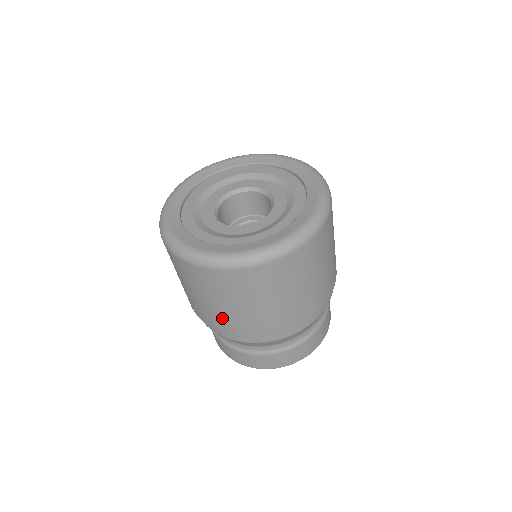
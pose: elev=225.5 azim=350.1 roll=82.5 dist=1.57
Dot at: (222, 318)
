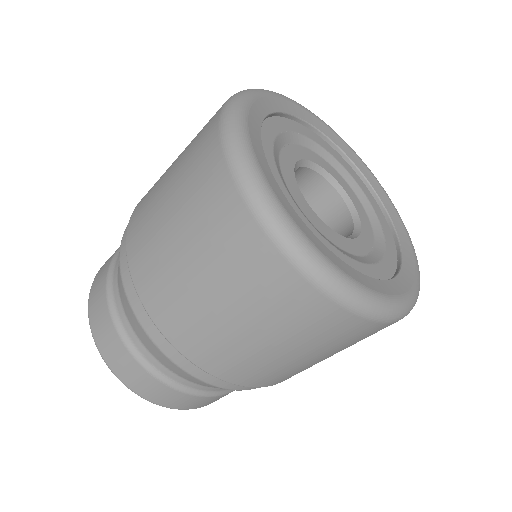
Dot at: (260, 367)
